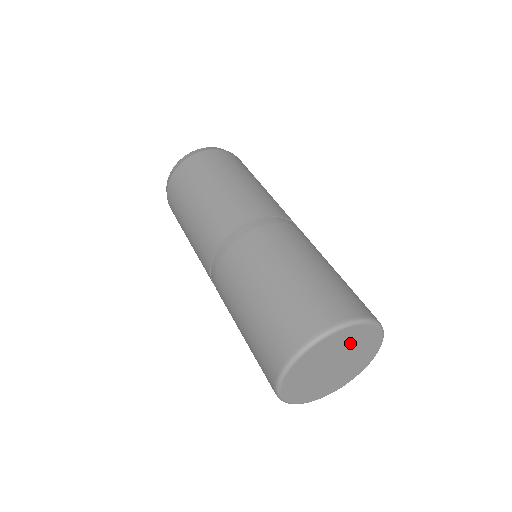
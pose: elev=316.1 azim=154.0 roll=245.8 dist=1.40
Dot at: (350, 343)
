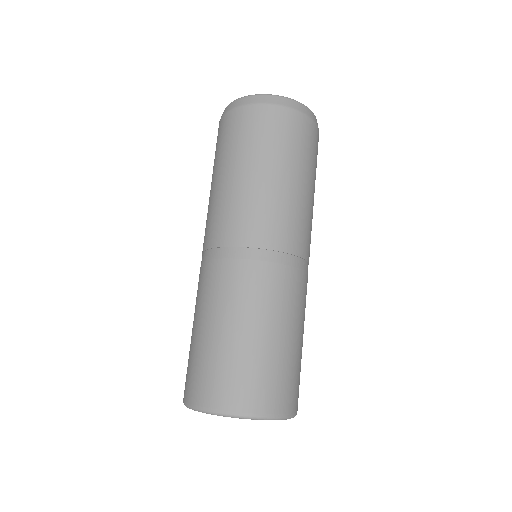
Dot at: occluded
